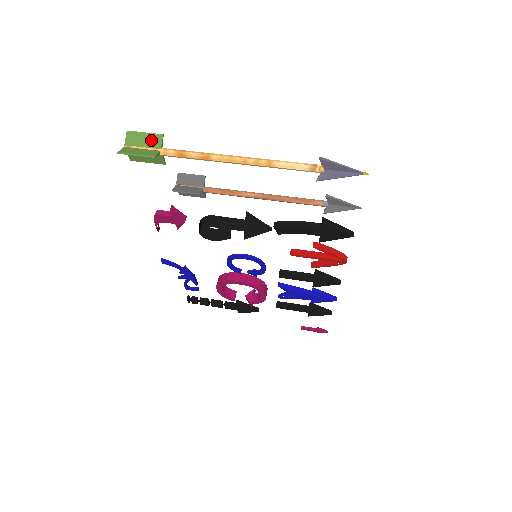
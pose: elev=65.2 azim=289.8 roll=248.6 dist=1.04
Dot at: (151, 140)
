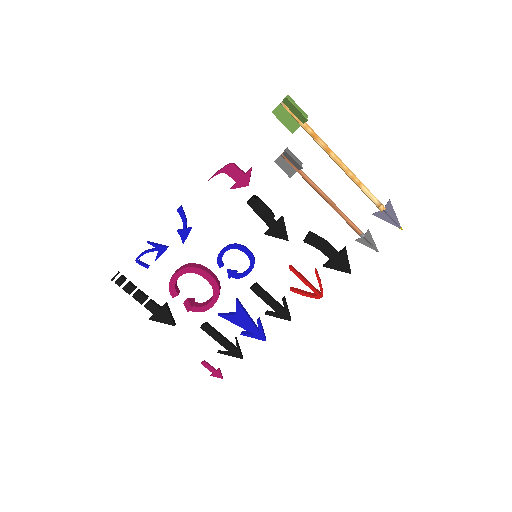
Dot at: occluded
